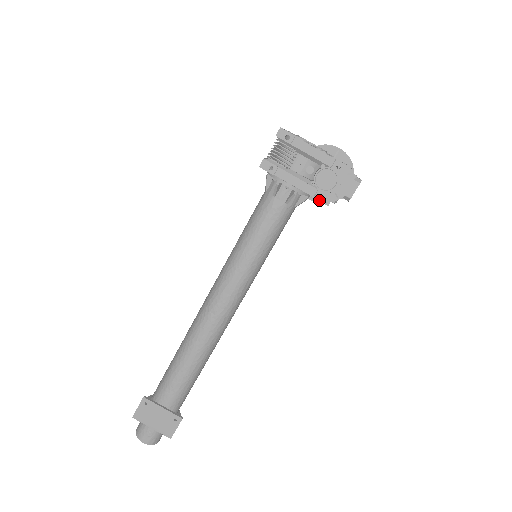
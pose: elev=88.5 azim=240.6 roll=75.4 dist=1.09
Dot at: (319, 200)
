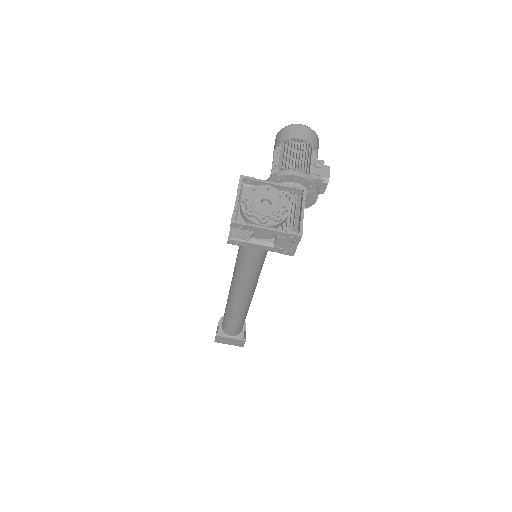
Dot at: (285, 254)
